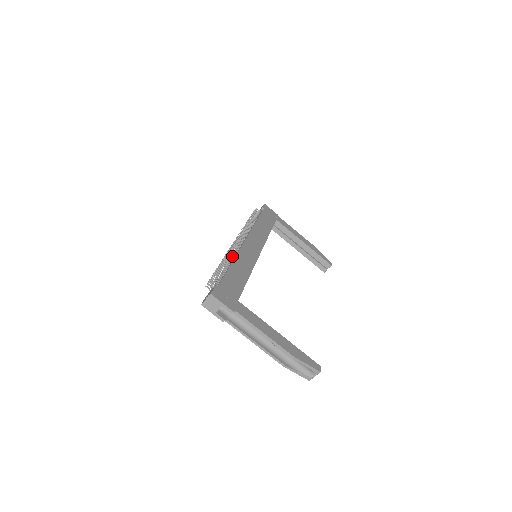
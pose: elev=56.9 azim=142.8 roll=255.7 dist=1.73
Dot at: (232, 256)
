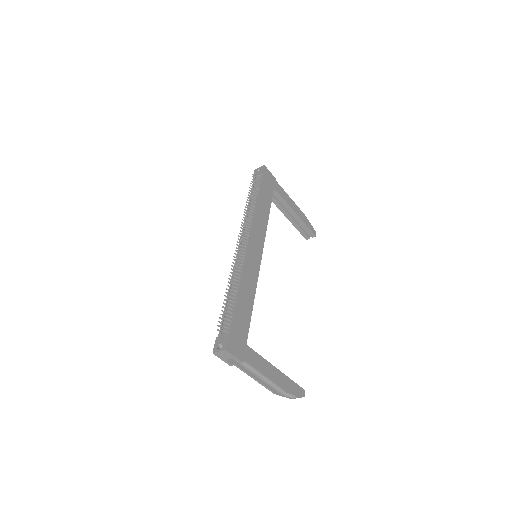
Dot at: (238, 273)
